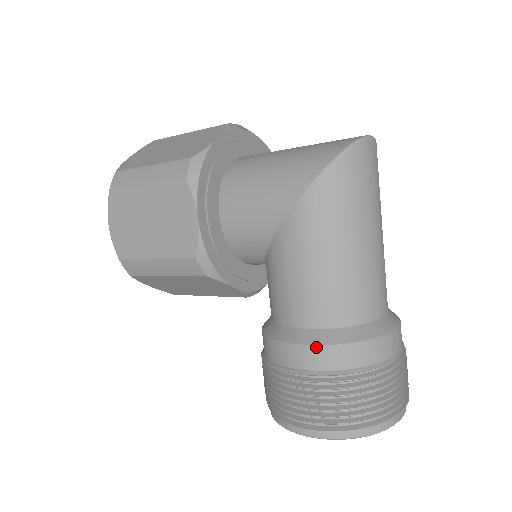
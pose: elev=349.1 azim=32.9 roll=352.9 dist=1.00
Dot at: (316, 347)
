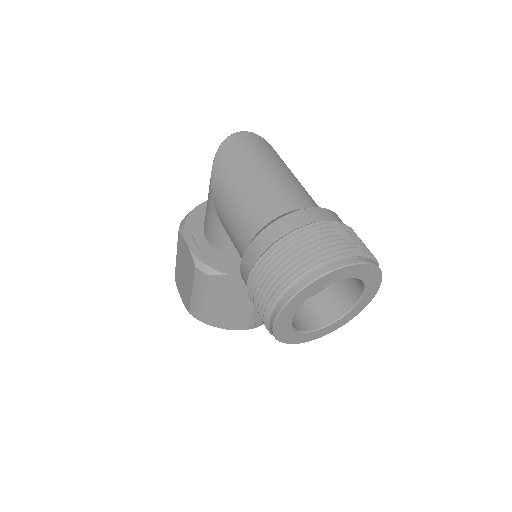
Dot at: (245, 253)
